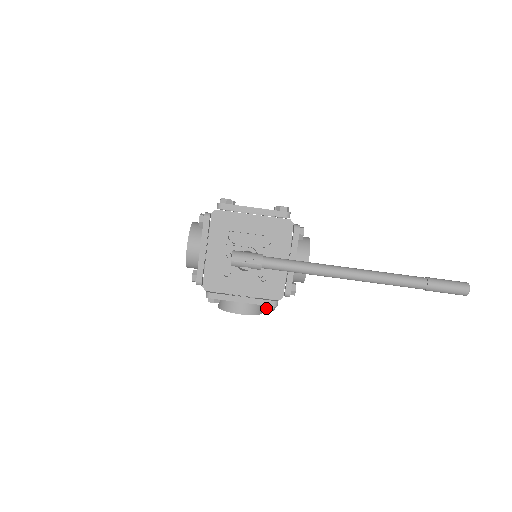
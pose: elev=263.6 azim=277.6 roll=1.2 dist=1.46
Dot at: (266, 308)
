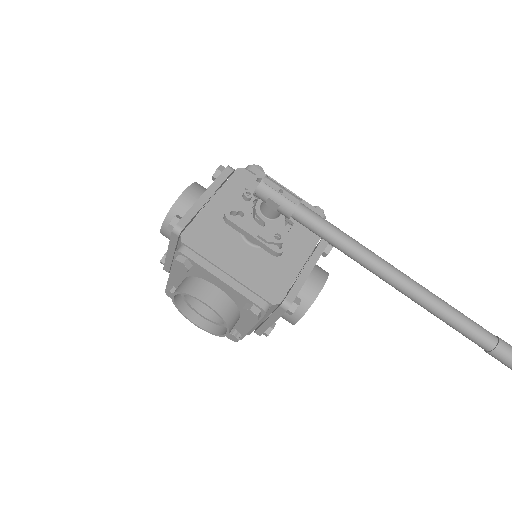
Dot at: (250, 307)
